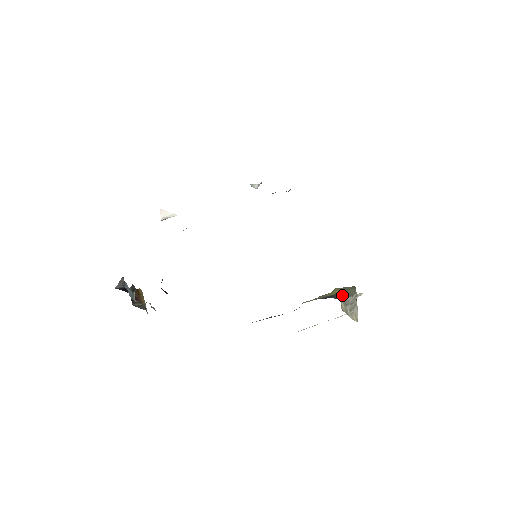
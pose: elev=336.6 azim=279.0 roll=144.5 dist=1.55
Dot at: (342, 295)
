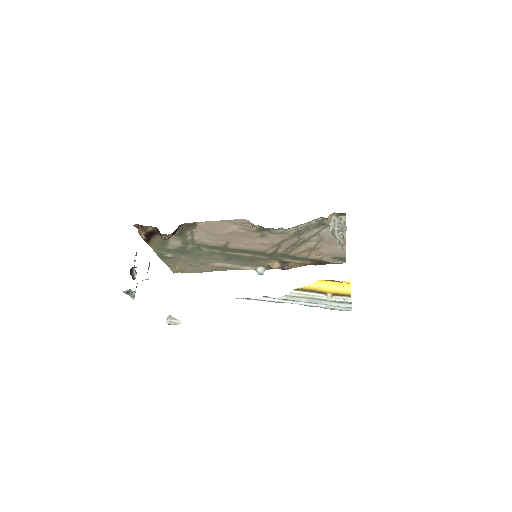
Dot at: occluded
